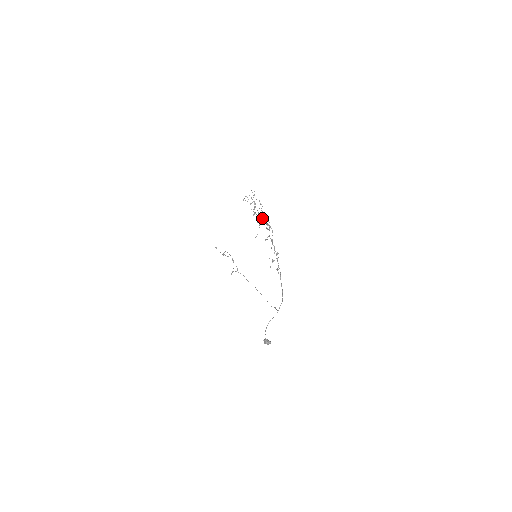
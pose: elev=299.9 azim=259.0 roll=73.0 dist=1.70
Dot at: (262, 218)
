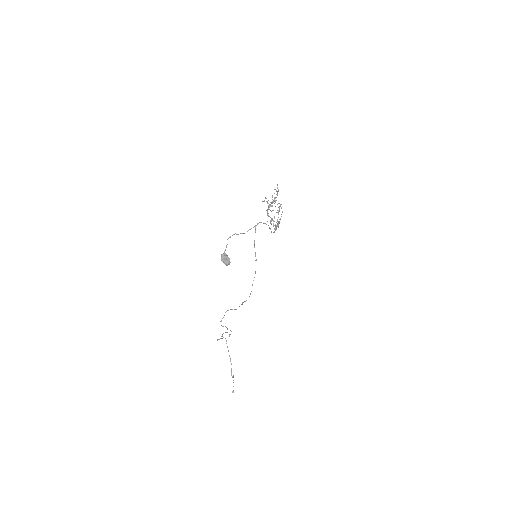
Dot at: (276, 212)
